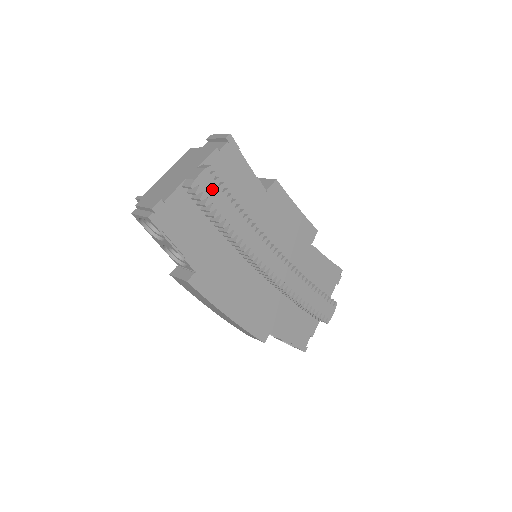
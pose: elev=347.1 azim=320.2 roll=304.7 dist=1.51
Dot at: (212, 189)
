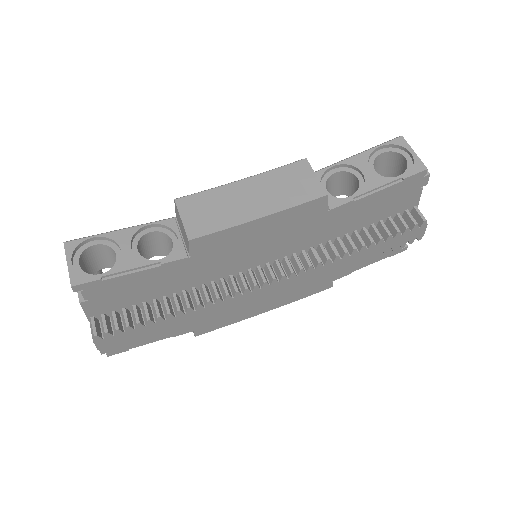
Dot at: (123, 337)
